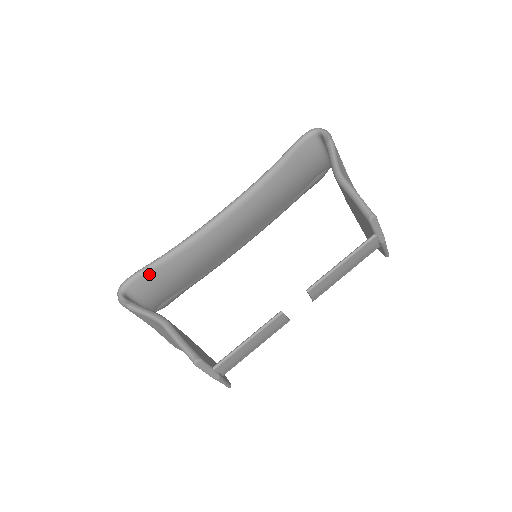
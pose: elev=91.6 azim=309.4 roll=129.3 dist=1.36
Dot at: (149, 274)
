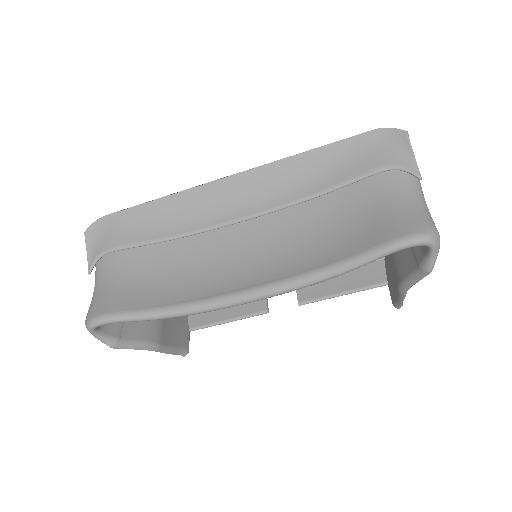
Dot at: occluded
